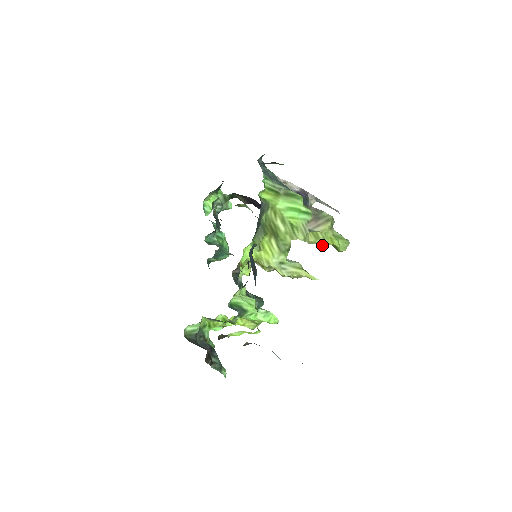
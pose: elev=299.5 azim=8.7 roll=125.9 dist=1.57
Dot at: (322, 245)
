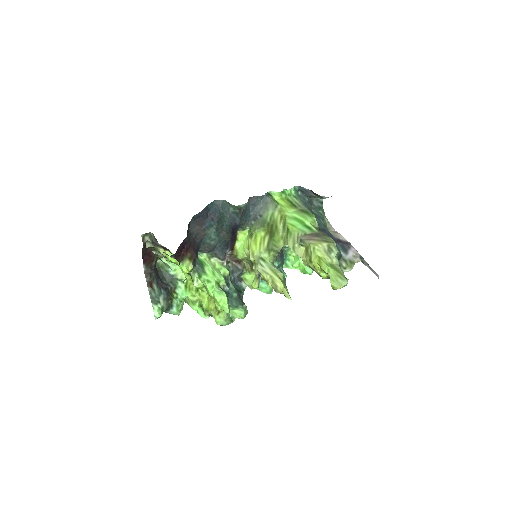
Dot at: (312, 266)
